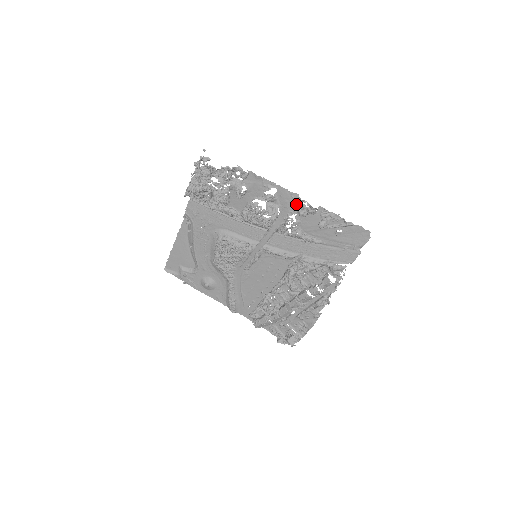
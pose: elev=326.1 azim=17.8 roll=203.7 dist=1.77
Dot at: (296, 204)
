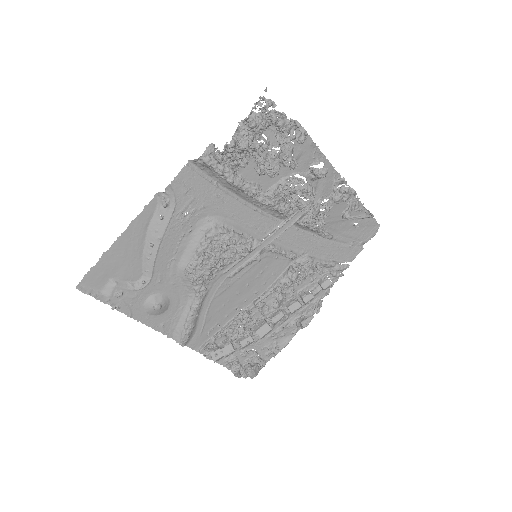
Dot at: (334, 187)
